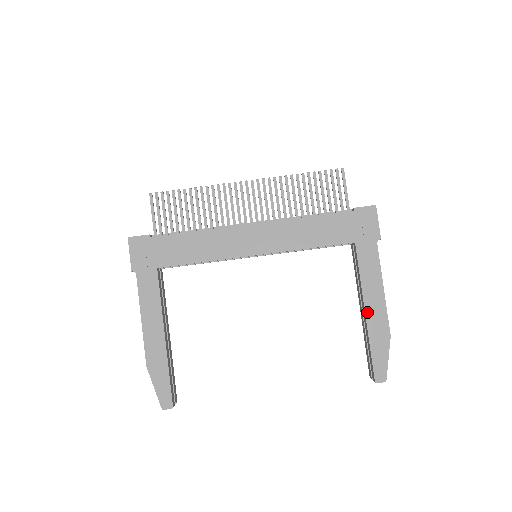
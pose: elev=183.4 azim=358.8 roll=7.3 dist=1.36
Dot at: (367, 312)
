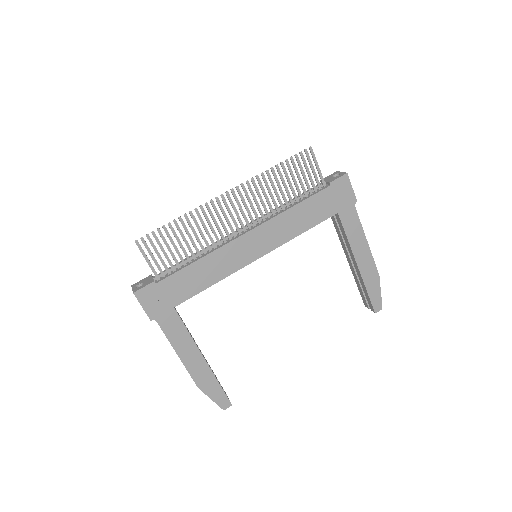
Dot at: (359, 265)
